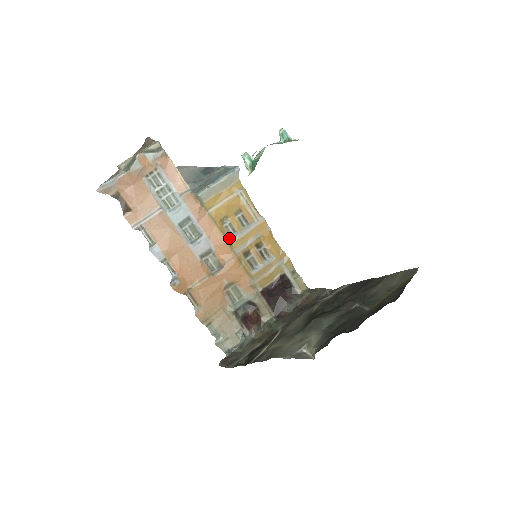
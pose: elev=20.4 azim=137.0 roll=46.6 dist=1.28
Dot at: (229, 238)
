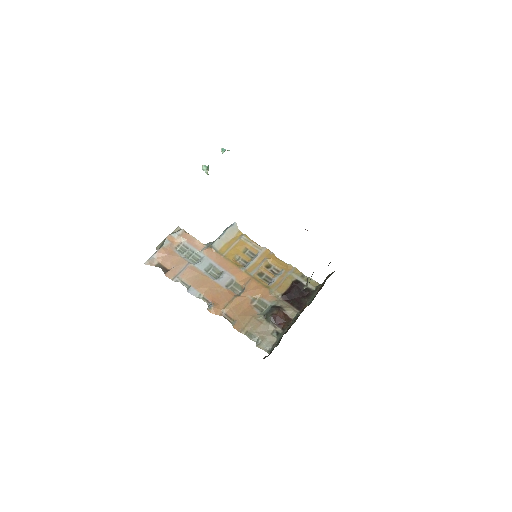
Dot at: (243, 267)
